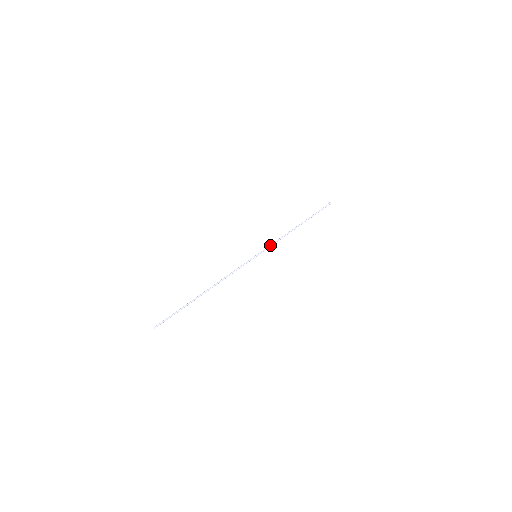
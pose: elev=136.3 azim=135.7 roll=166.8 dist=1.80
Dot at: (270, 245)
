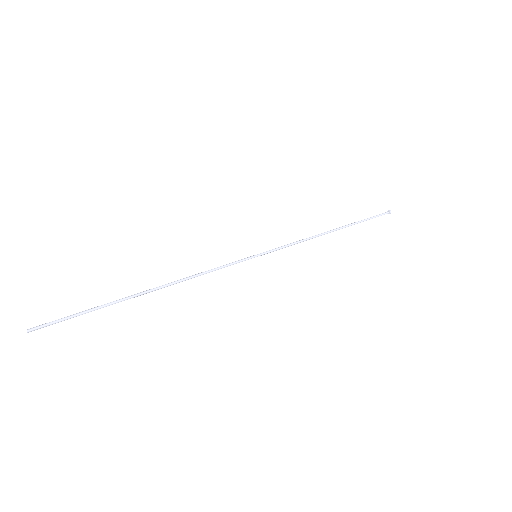
Dot at: (282, 246)
